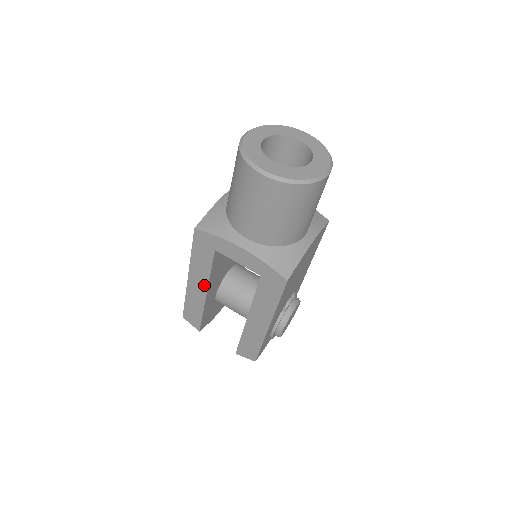
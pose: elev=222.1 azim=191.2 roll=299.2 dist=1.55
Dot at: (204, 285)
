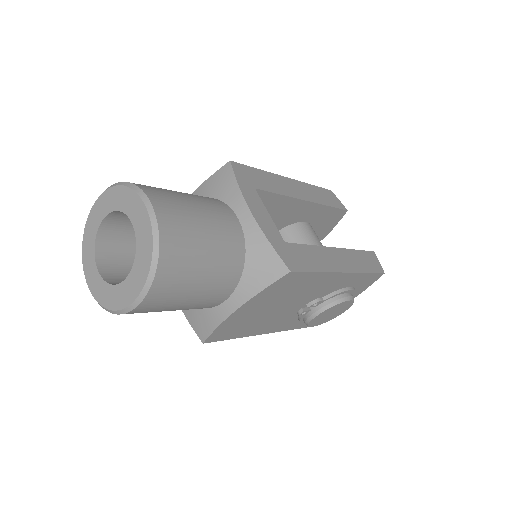
Dot at: occluded
